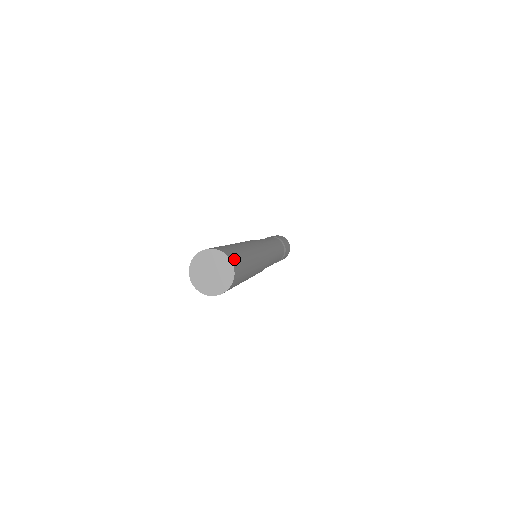
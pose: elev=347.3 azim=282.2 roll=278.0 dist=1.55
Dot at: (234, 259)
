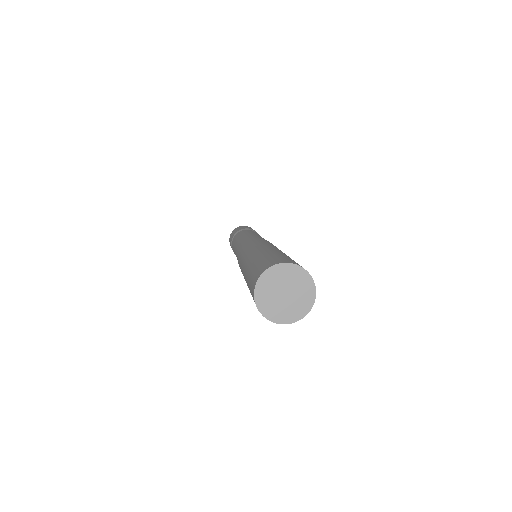
Dot at: occluded
